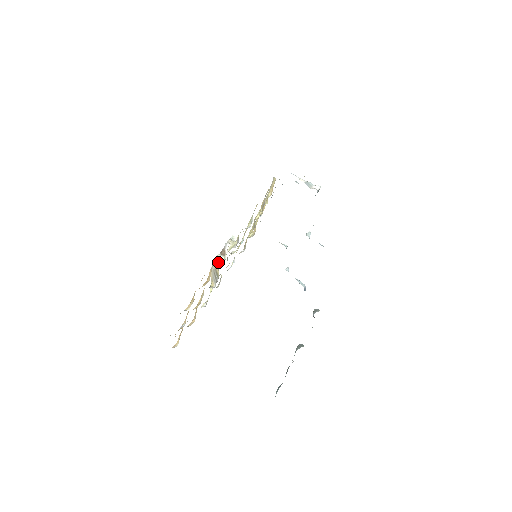
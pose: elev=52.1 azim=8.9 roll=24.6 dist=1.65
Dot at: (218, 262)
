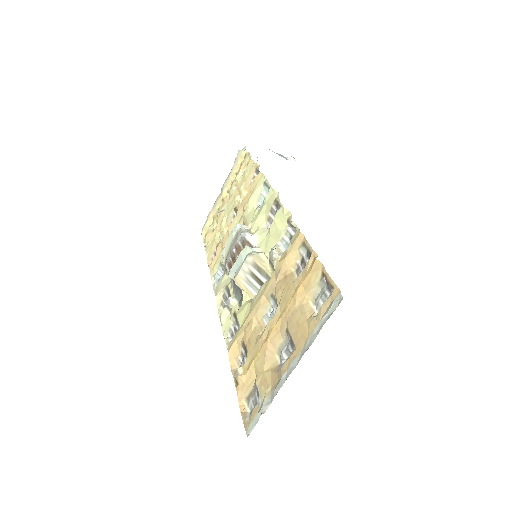
Dot at: (275, 248)
